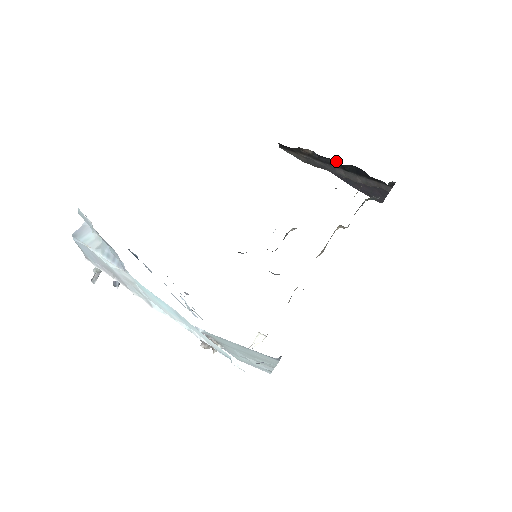
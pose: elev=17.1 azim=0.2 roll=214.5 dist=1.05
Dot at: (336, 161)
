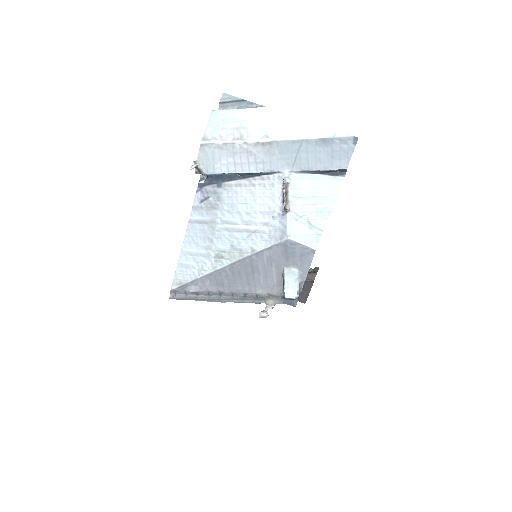
Dot at: occluded
